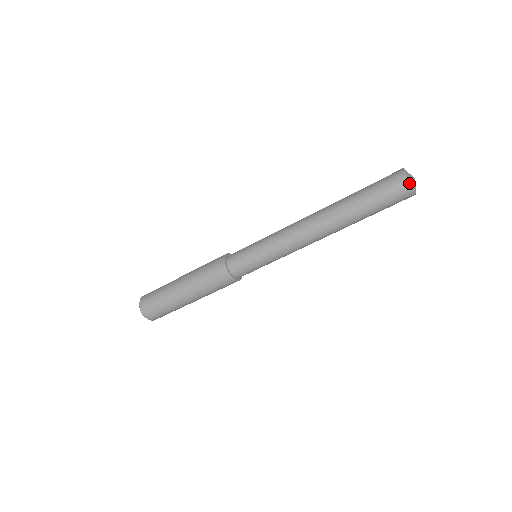
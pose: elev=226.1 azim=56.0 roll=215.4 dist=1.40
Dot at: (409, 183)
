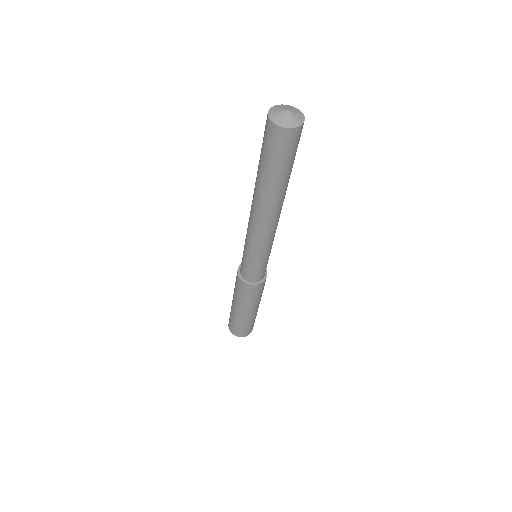
Dot at: (271, 122)
